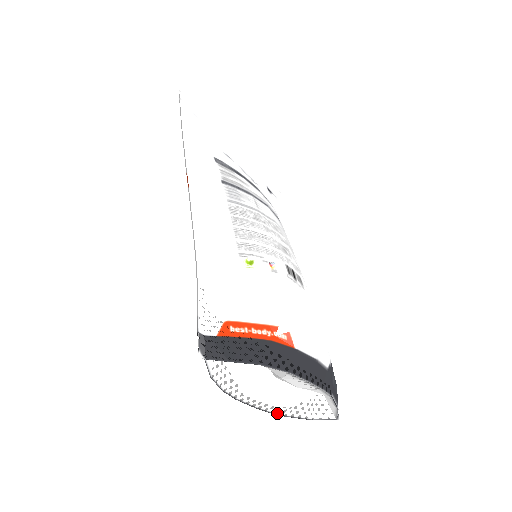
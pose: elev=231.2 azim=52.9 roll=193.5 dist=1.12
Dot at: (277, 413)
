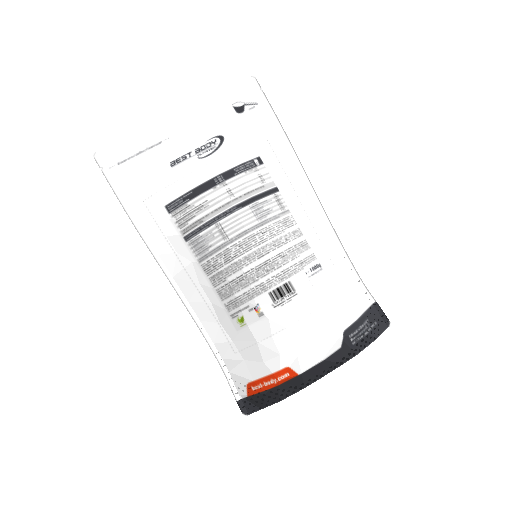
Dot at: occluded
